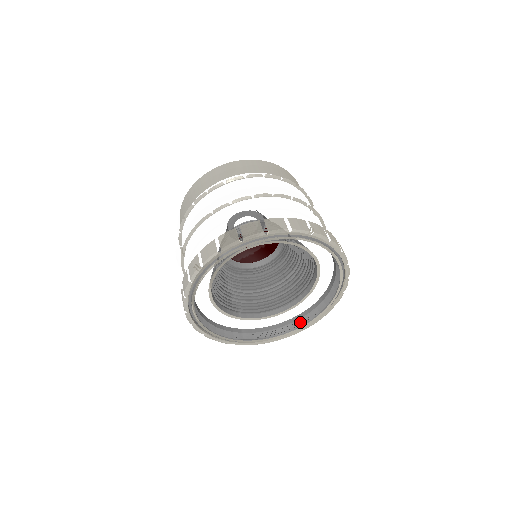
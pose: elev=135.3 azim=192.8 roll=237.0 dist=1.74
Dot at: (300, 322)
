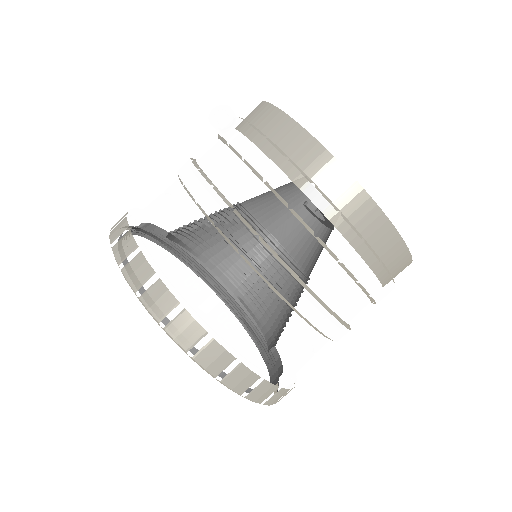
Dot at: occluded
